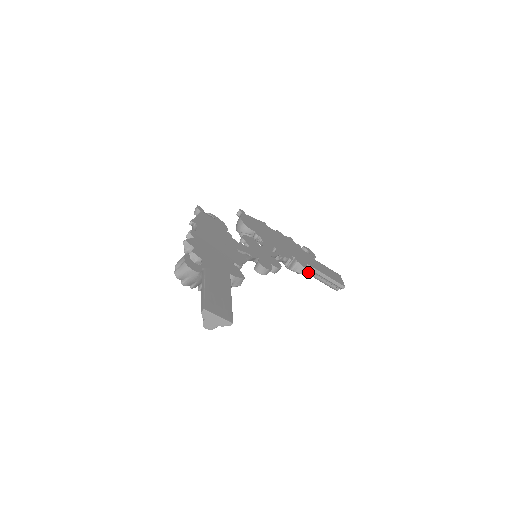
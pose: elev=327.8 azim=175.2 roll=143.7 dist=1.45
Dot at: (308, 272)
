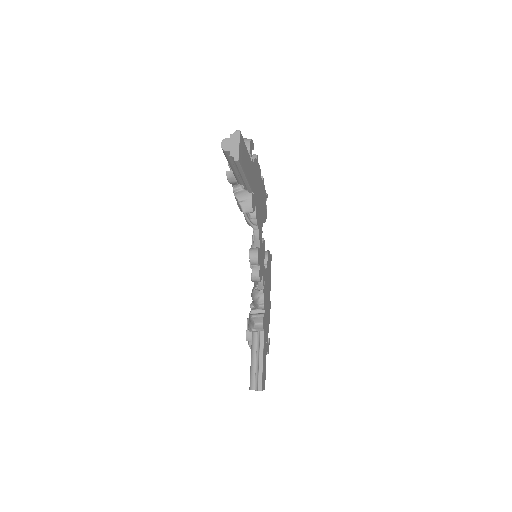
Dot at: (255, 342)
